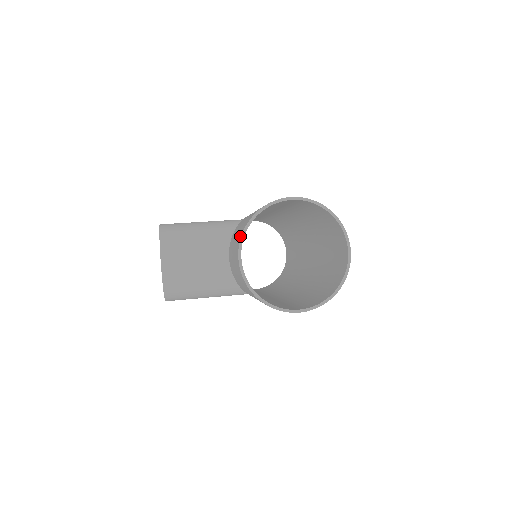
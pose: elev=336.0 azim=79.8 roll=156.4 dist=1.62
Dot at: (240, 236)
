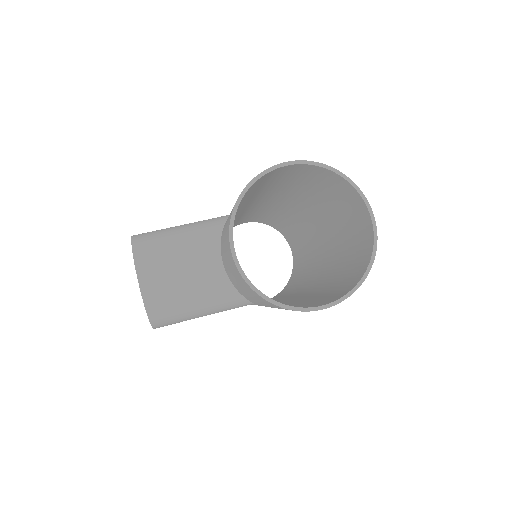
Dot at: (229, 222)
